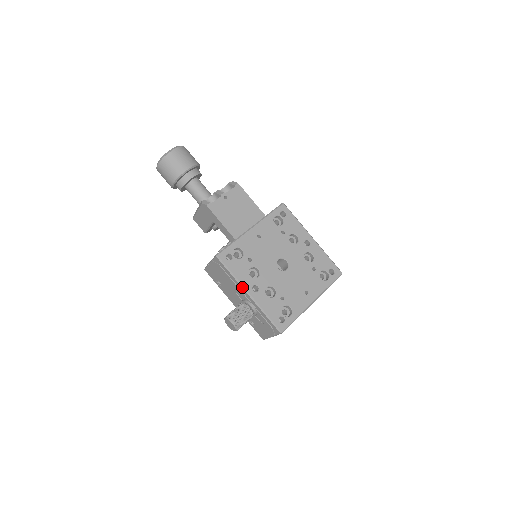
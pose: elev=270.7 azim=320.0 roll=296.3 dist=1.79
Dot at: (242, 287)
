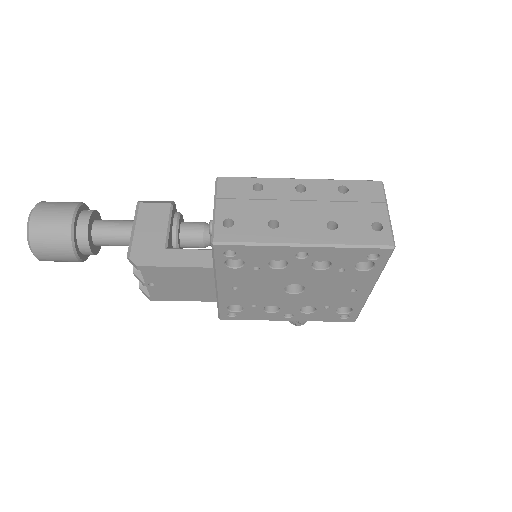
Dot at: (274, 320)
